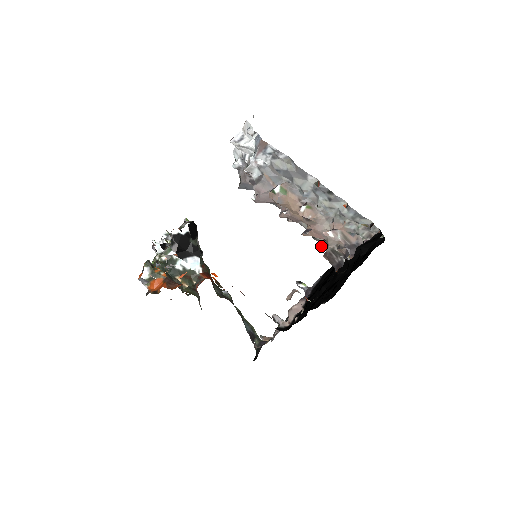
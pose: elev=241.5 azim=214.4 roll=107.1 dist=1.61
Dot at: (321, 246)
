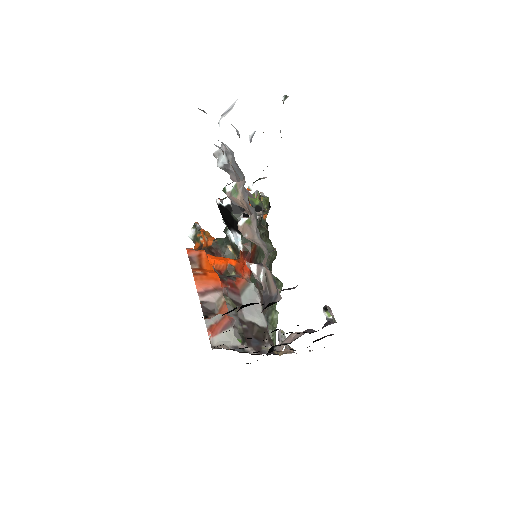
Dot at: occluded
